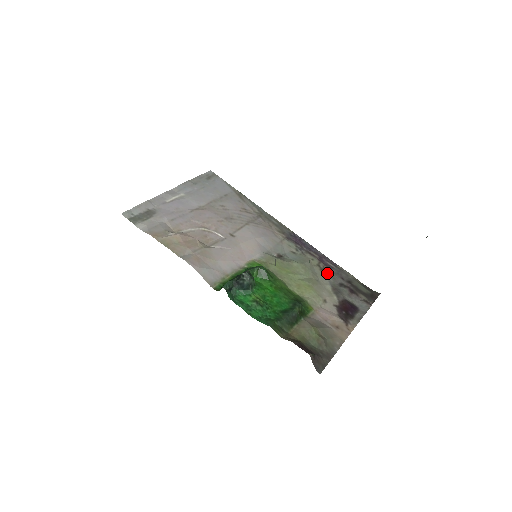
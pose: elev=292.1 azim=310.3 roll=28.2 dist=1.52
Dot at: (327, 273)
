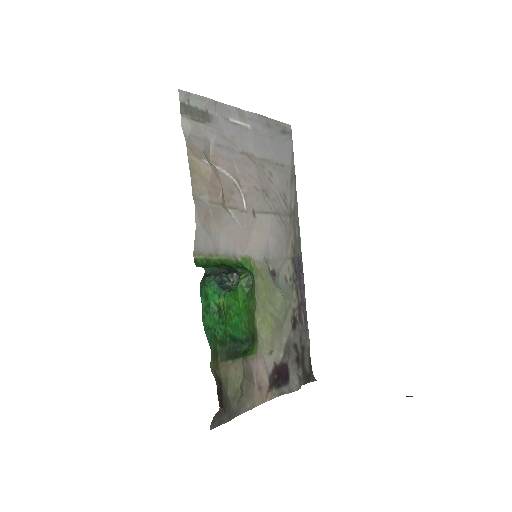
Dot at: (294, 324)
